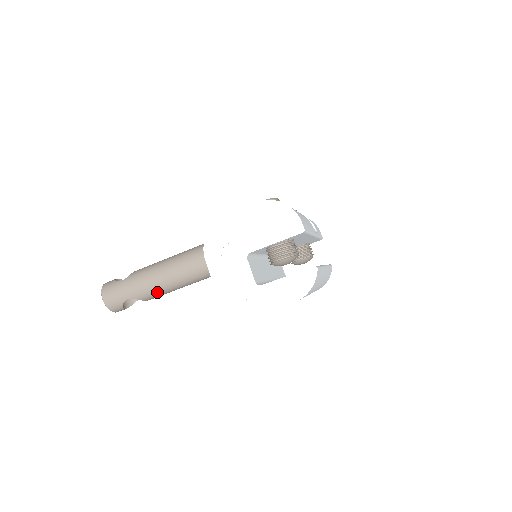
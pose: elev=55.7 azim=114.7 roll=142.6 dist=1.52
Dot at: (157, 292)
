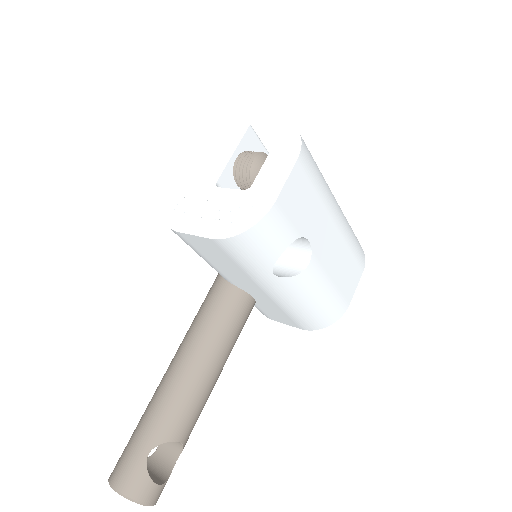
Dot at: (181, 408)
